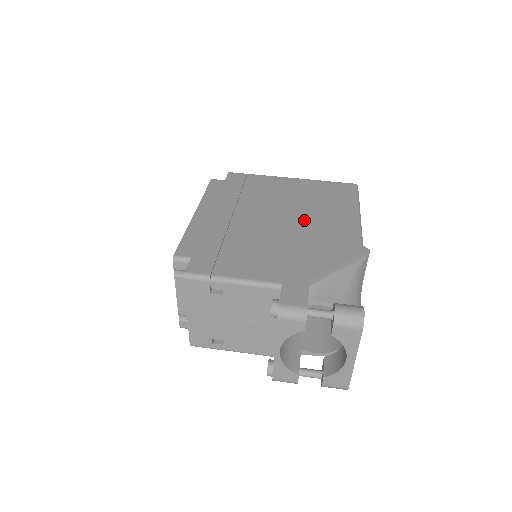
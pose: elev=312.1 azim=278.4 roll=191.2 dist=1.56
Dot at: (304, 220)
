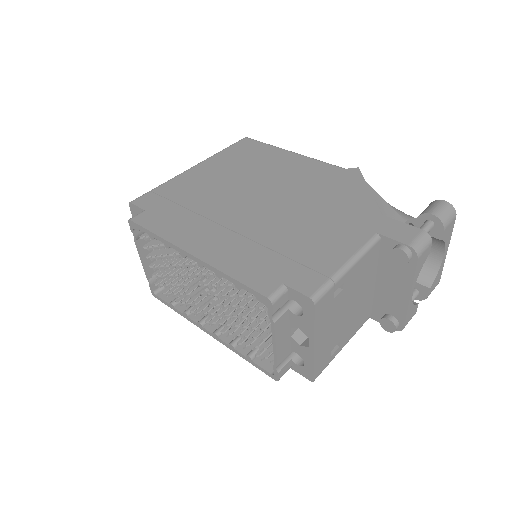
Dot at: (280, 185)
